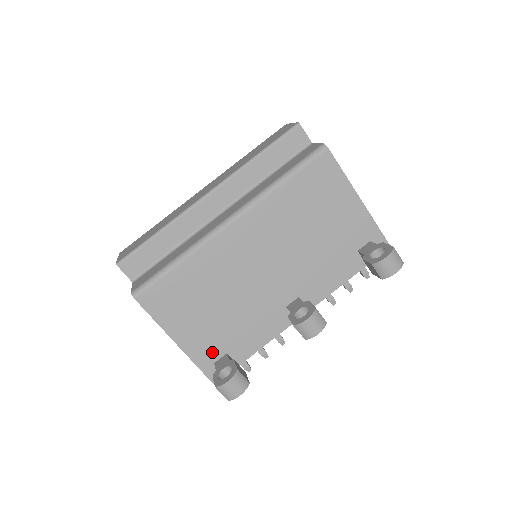
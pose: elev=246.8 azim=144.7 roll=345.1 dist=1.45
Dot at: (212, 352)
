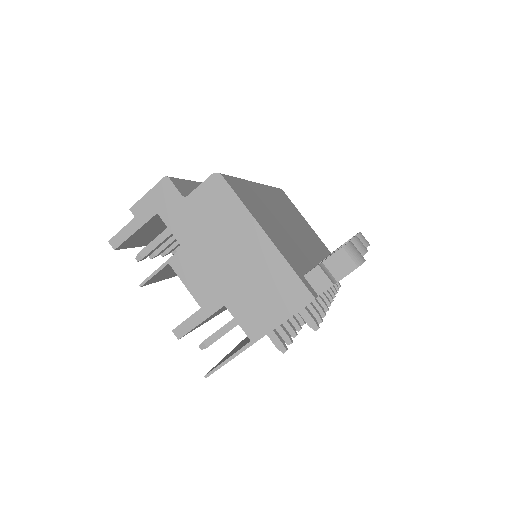
Dot at: (296, 264)
